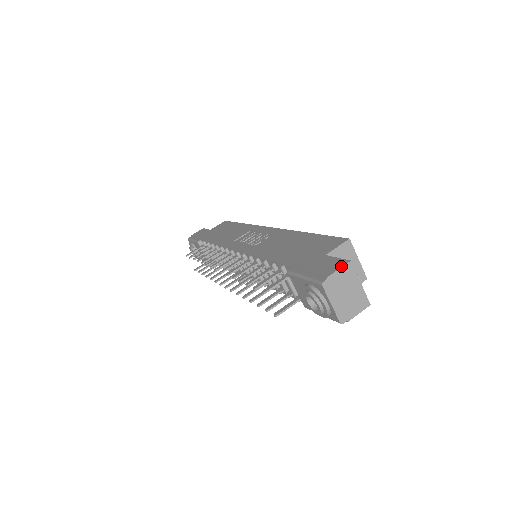
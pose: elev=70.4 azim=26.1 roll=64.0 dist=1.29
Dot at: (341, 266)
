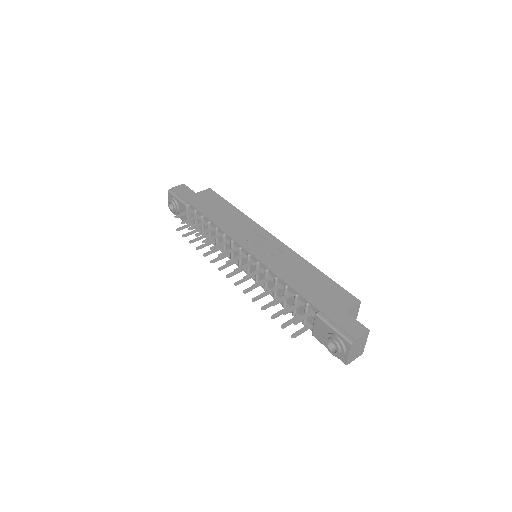
Dot at: (364, 333)
